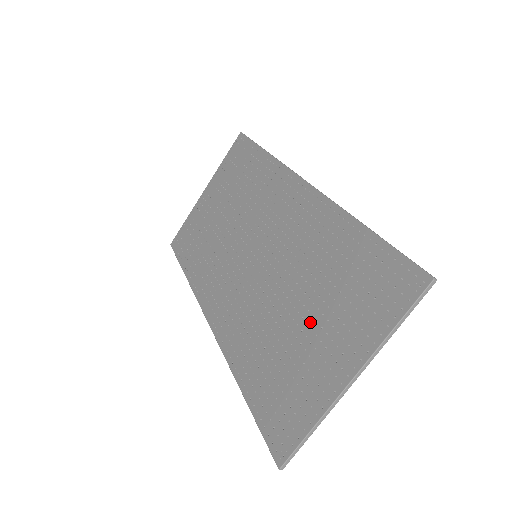
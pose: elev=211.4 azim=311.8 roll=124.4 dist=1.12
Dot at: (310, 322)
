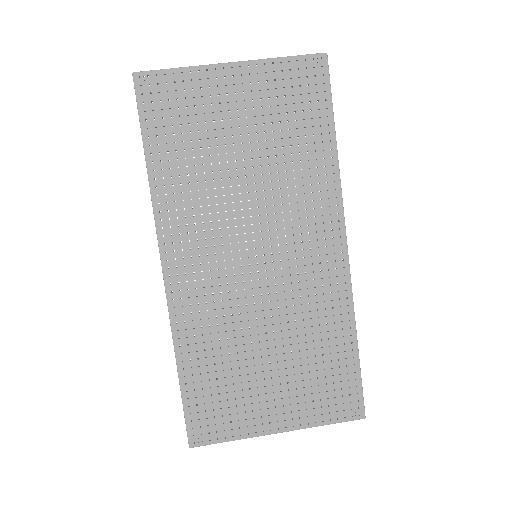
Dot at: (274, 372)
